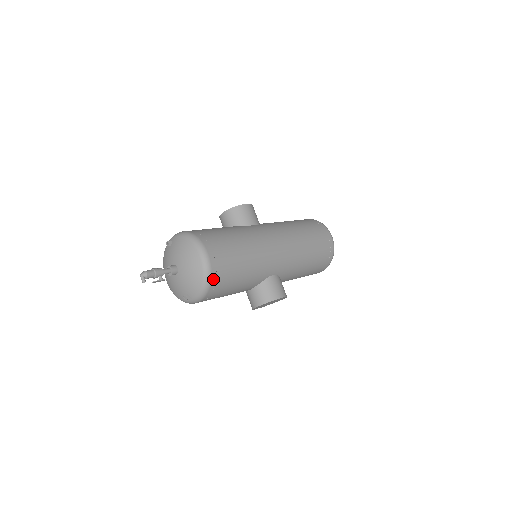
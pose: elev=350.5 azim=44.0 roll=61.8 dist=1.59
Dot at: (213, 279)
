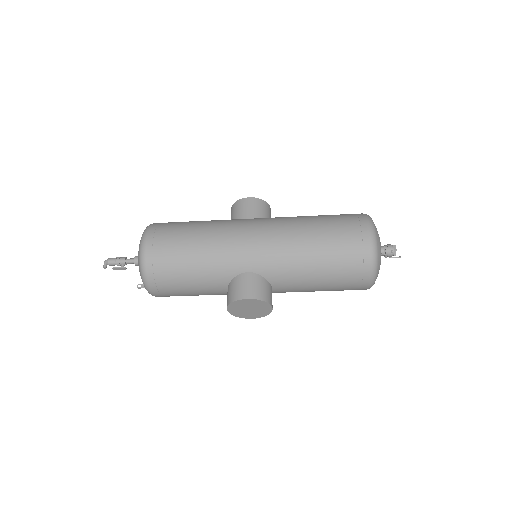
Dot at: (149, 265)
